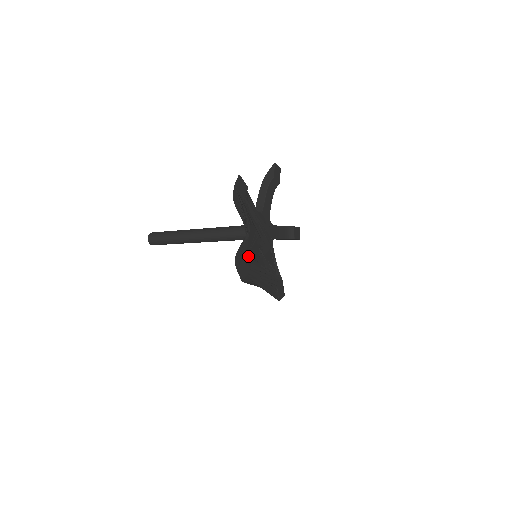
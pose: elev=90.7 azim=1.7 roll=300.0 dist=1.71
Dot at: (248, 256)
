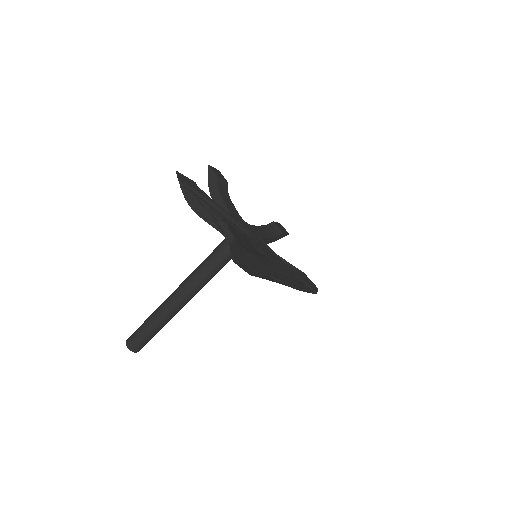
Dot at: (247, 250)
